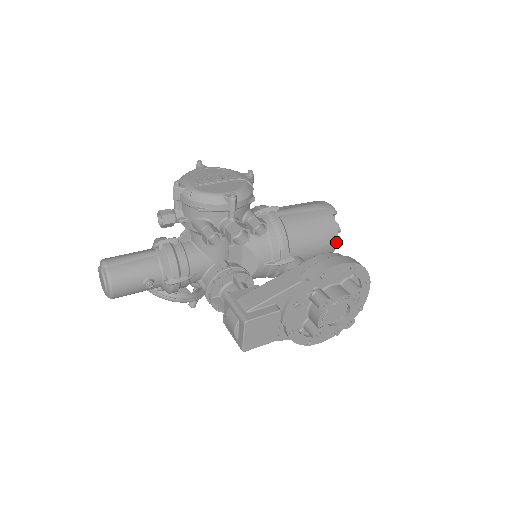
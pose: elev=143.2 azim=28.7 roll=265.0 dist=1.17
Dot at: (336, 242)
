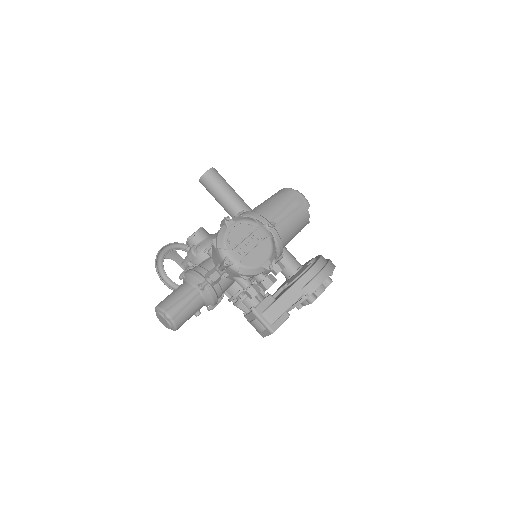
Dot at: occluded
